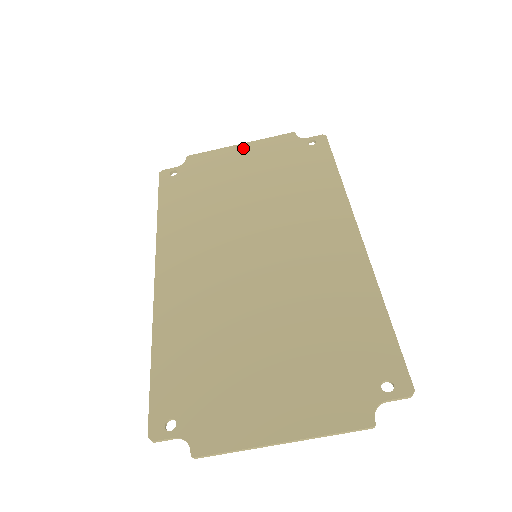
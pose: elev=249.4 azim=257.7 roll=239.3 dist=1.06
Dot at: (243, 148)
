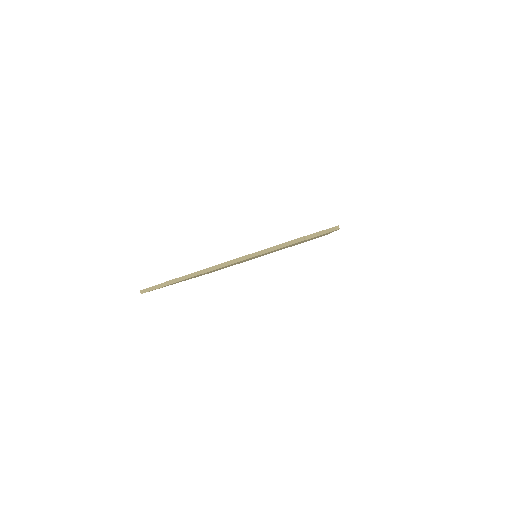
Dot at: occluded
